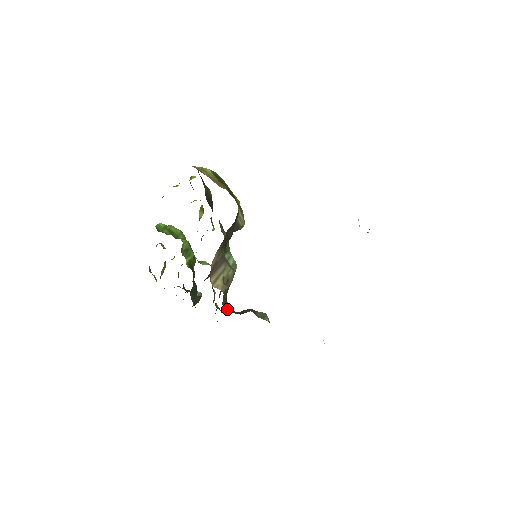
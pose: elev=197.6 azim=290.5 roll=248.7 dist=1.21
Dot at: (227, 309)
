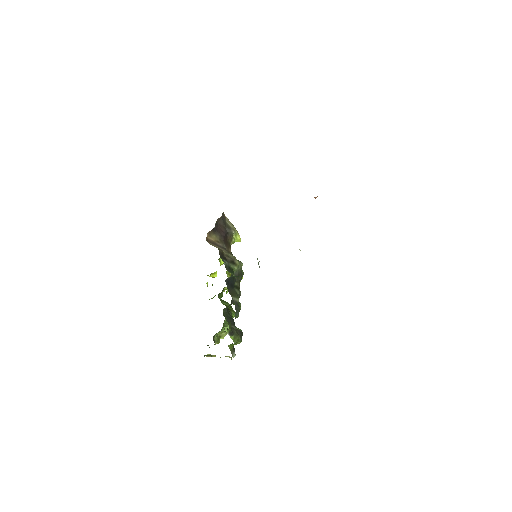
Dot at: occluded
